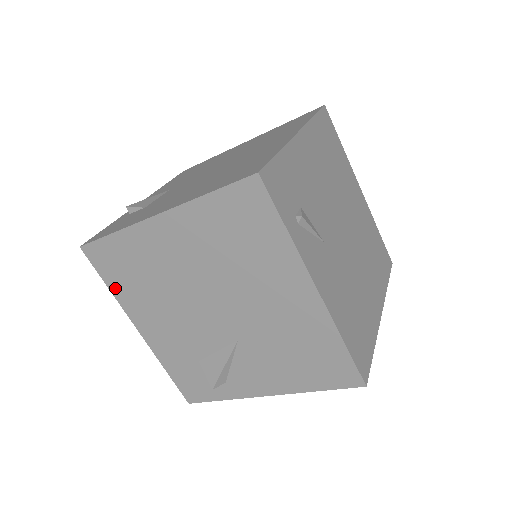
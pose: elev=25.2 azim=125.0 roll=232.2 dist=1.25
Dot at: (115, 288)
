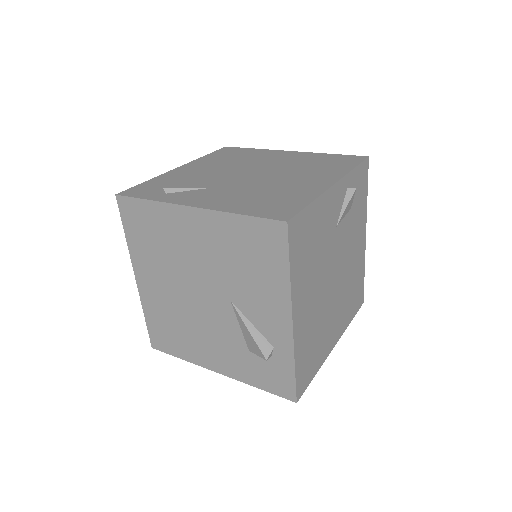
Dot at: (181, 354)
